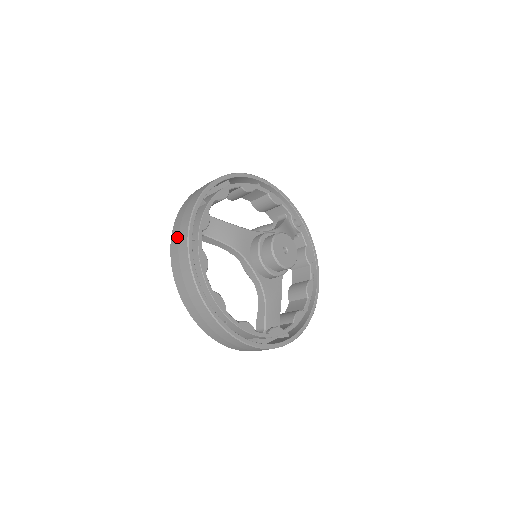
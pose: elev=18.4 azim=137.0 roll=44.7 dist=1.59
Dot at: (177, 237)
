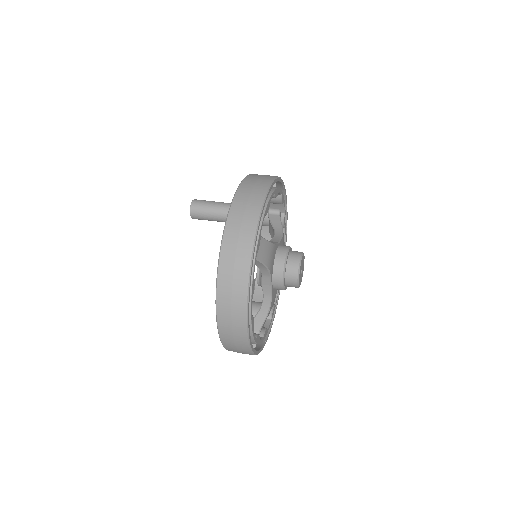
Dot at: (232, 260)
